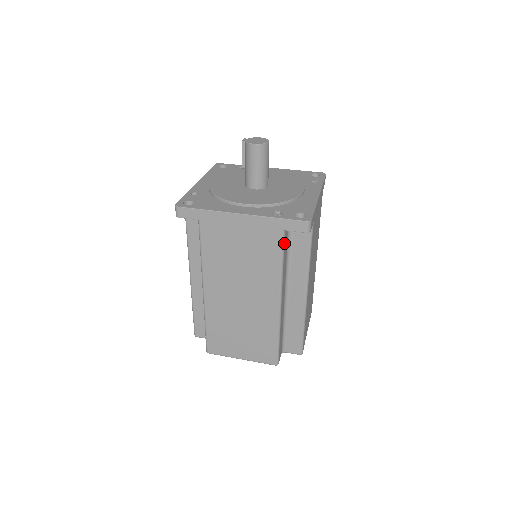
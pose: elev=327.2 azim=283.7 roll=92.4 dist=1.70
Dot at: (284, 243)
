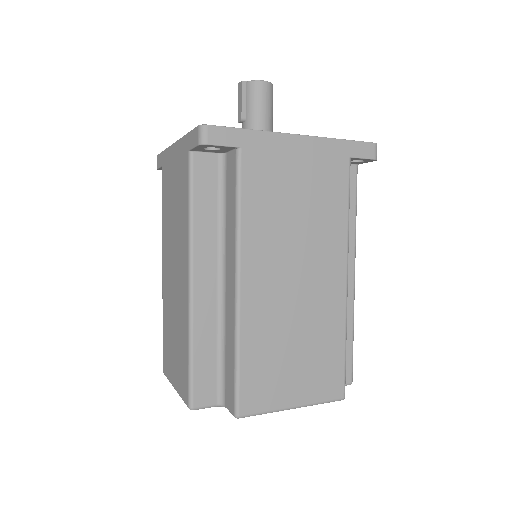
Dot at: (349, 179)
